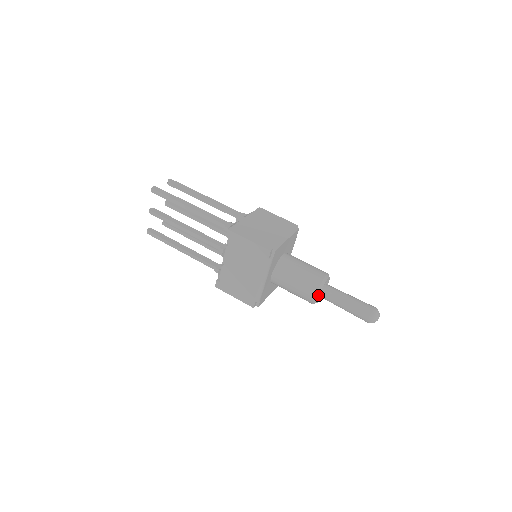
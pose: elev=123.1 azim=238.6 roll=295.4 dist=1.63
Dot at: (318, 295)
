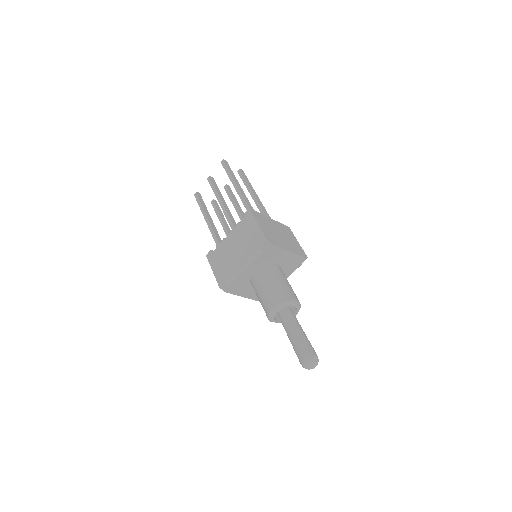
Dot at: (278, 309)
